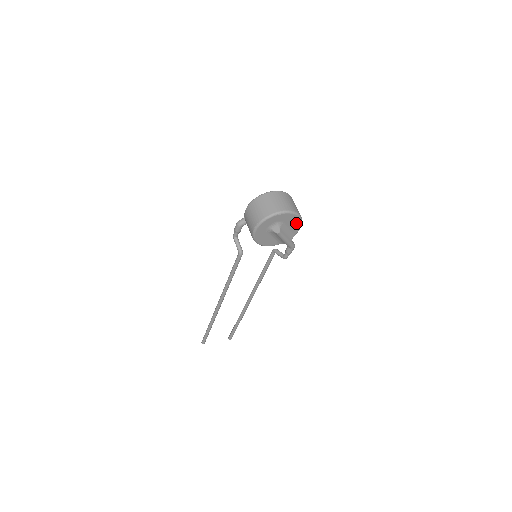
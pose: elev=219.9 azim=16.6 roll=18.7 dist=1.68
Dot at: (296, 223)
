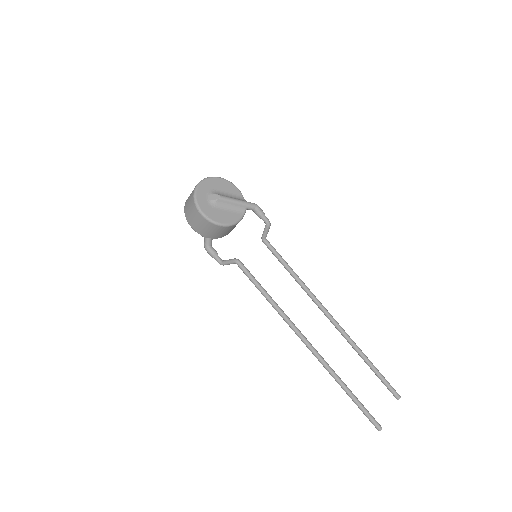
Dot at: (226, 185)
